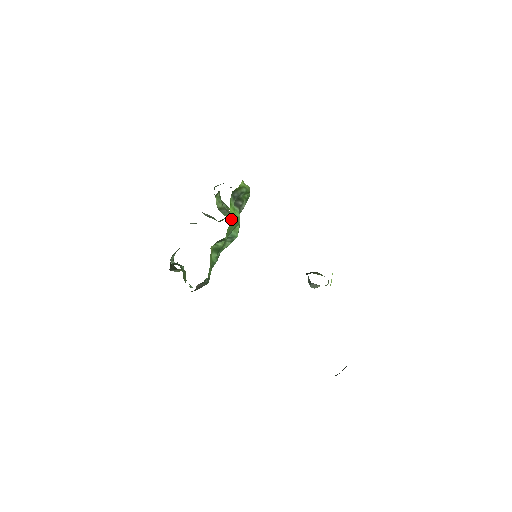
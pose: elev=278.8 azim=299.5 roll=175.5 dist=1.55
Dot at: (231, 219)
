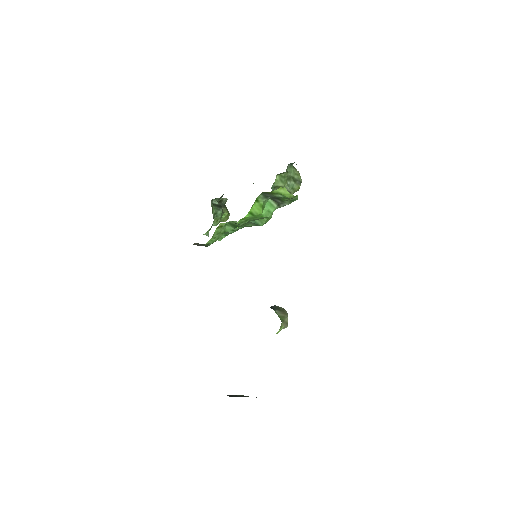
Dot at: (249, 213)
